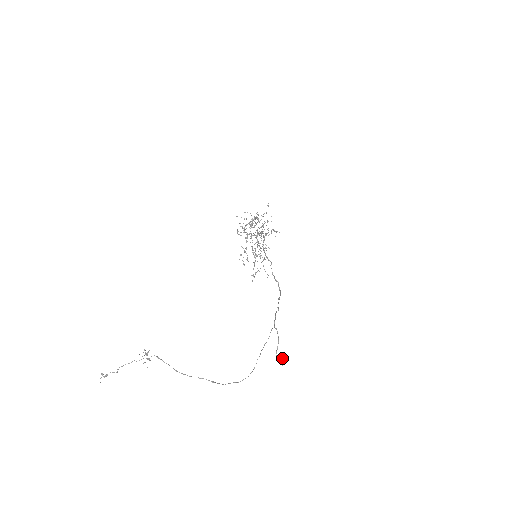
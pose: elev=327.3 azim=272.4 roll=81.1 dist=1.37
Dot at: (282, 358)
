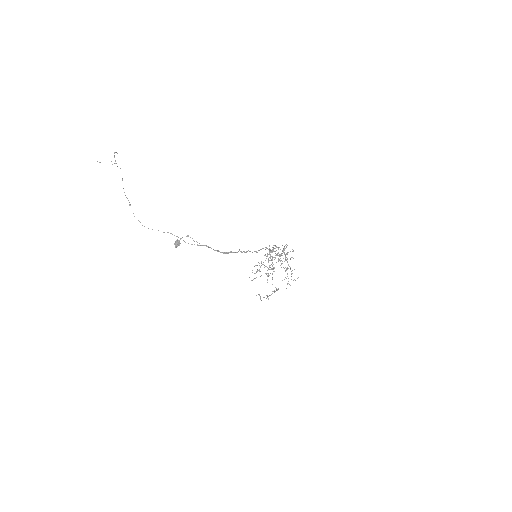
Dot at: (177, 240)
